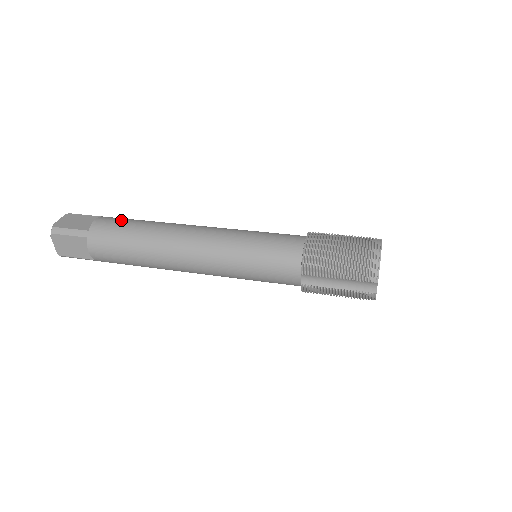
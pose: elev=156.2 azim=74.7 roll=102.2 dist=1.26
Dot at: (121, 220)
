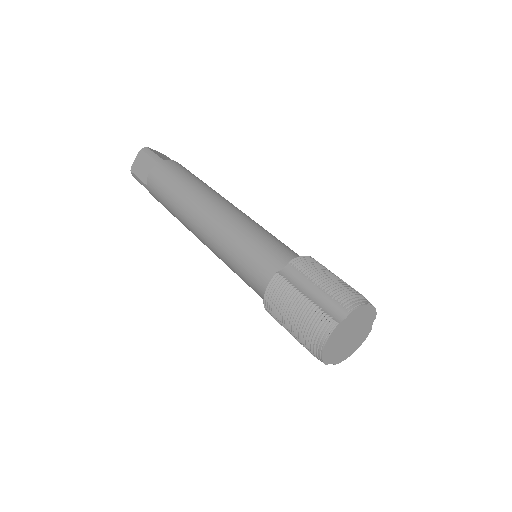
Dot at: (162, 180)
